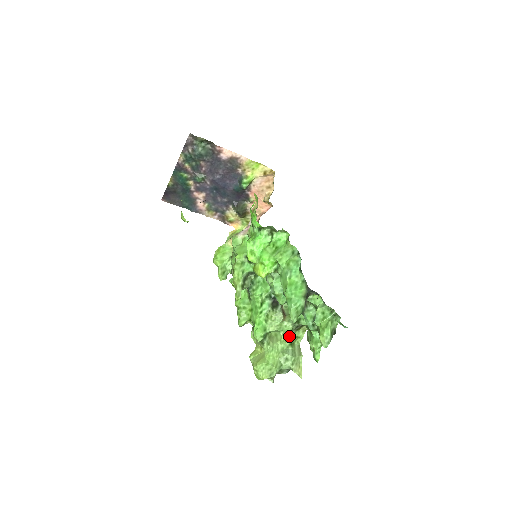
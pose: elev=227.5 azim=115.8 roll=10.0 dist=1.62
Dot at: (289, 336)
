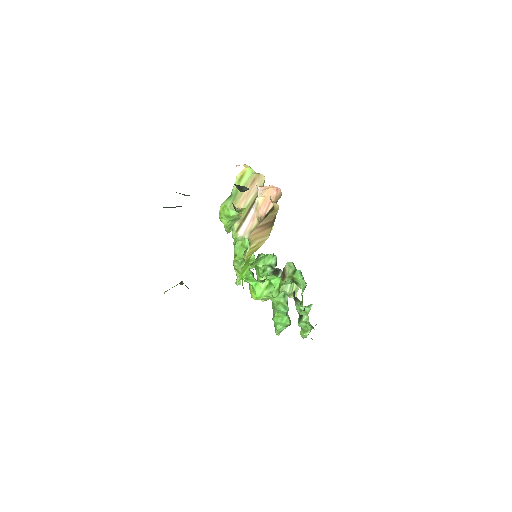
Dot at: occluded
